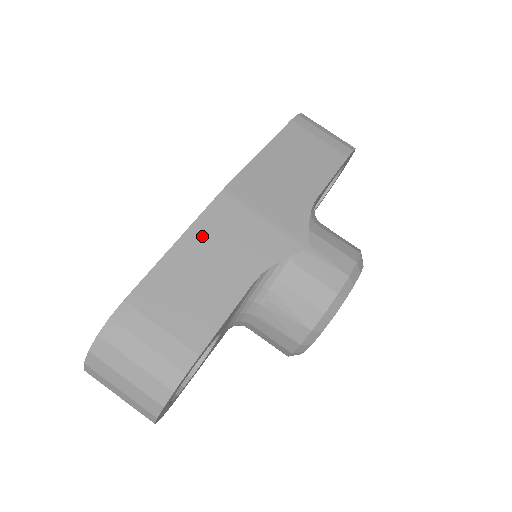
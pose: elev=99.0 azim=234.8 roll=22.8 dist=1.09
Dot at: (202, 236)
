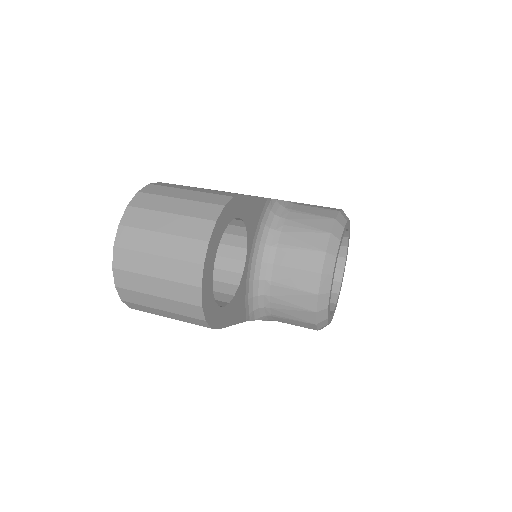
Dot at: occluded
